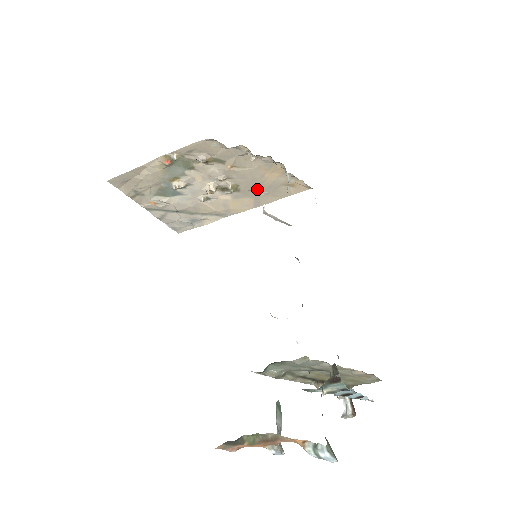
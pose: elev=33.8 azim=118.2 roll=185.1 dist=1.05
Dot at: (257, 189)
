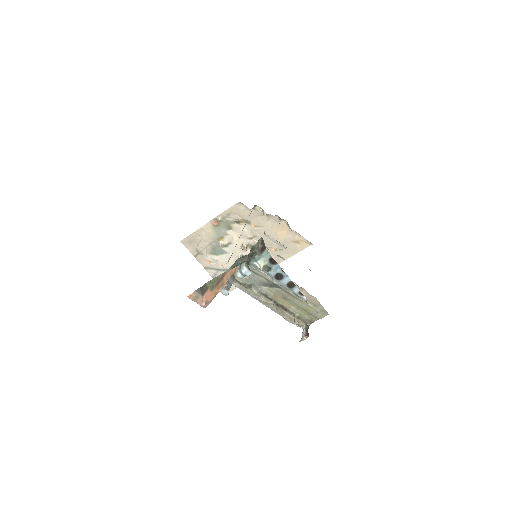
Dot at: (275, 246)
